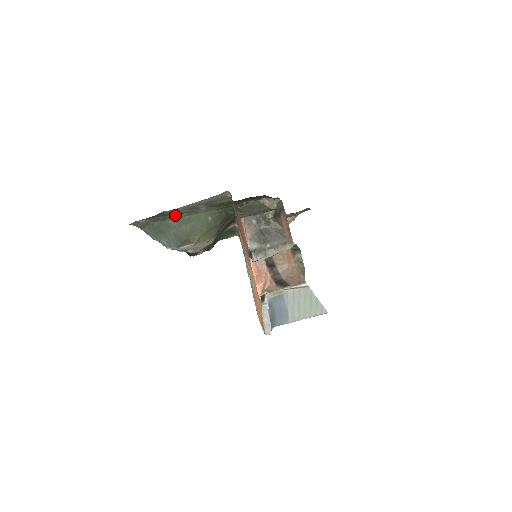
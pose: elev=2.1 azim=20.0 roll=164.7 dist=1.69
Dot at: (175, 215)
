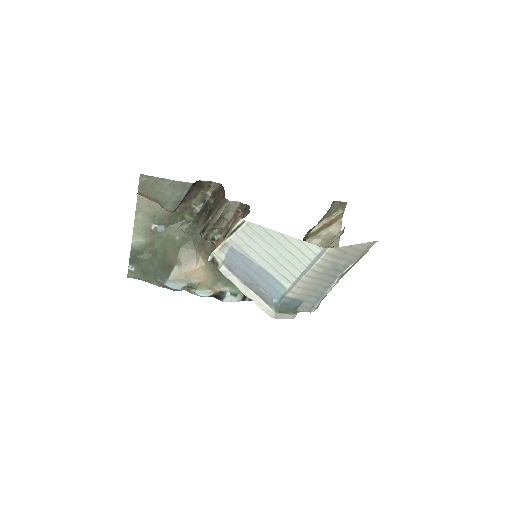
Dot at: (150, 250)
